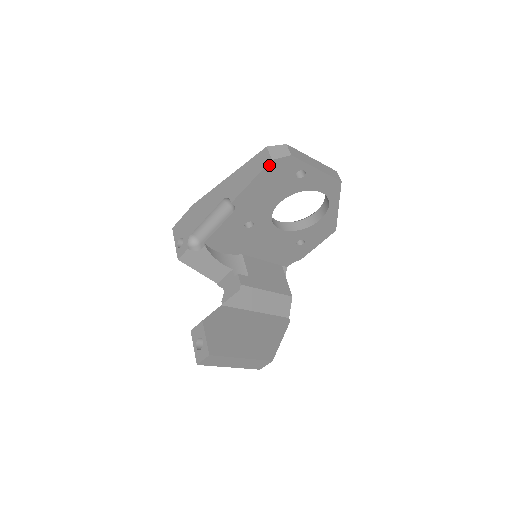
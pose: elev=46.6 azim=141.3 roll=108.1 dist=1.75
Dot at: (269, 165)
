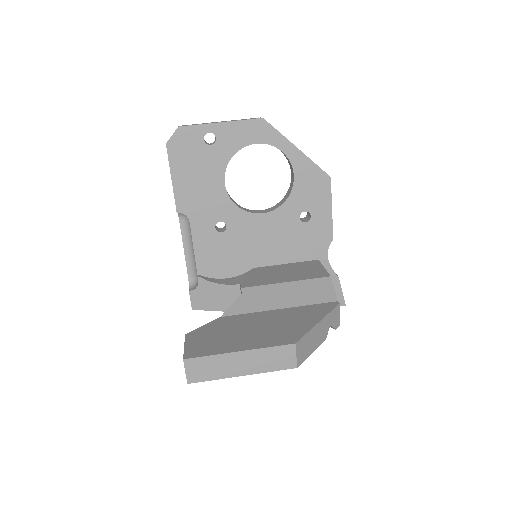
Dot at: (169, 150)
